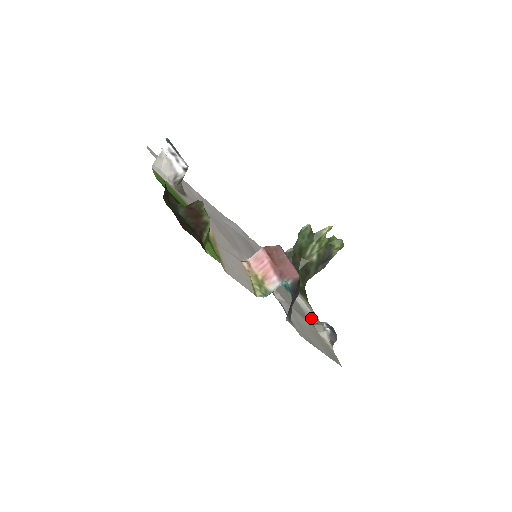
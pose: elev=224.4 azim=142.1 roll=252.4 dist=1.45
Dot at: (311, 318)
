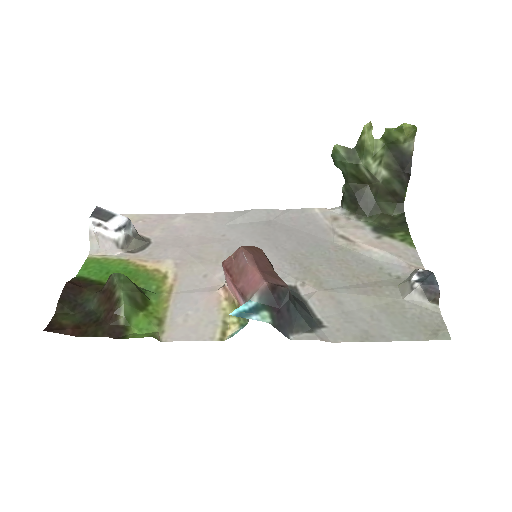
Dot at: (399, 272)
